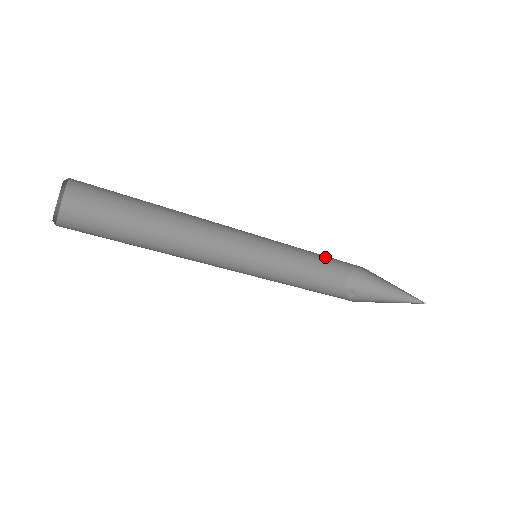
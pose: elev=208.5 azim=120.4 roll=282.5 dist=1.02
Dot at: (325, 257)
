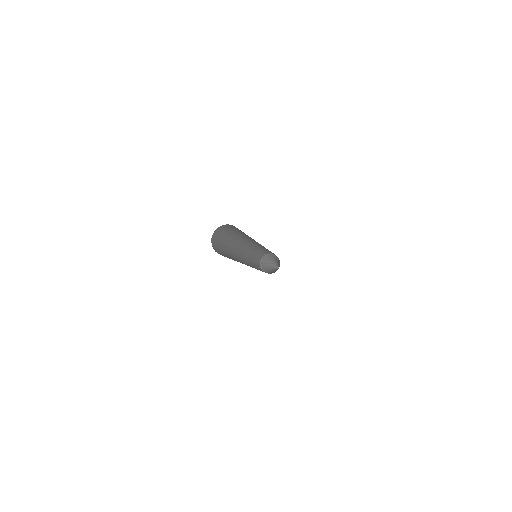
Dot at: (262, 250)
